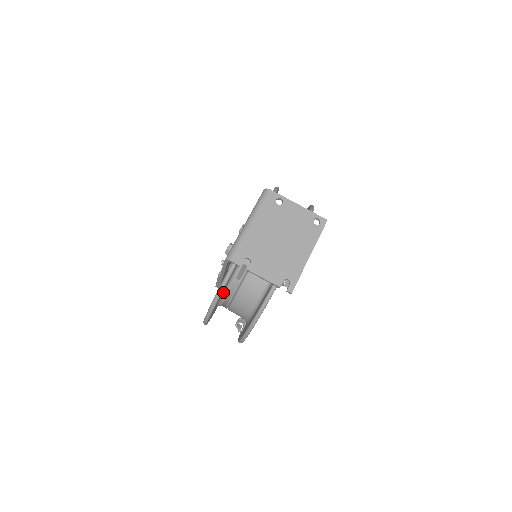
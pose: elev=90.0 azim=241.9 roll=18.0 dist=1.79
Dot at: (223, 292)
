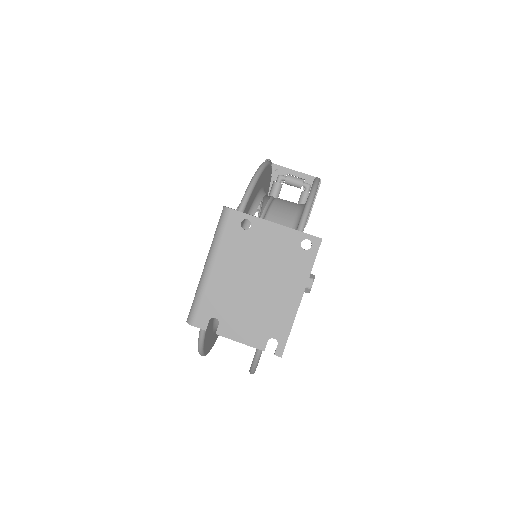
Dot at: (213, 327)
